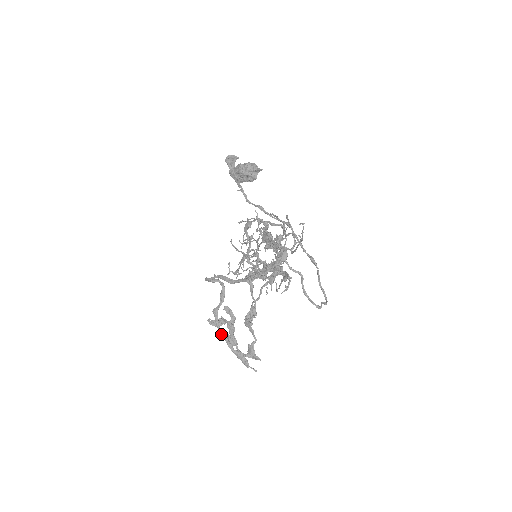
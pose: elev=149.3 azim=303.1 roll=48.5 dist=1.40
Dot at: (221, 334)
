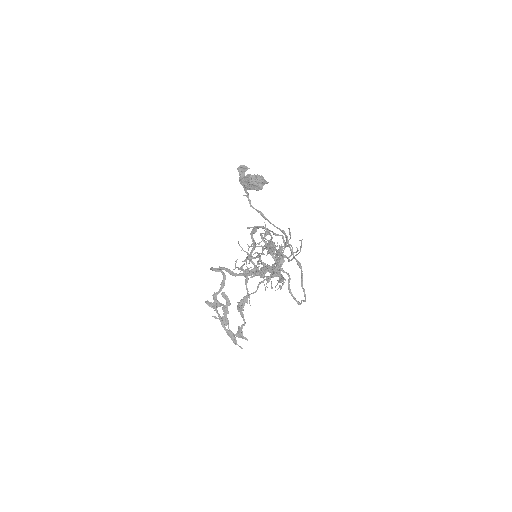
Dot at: occluded
